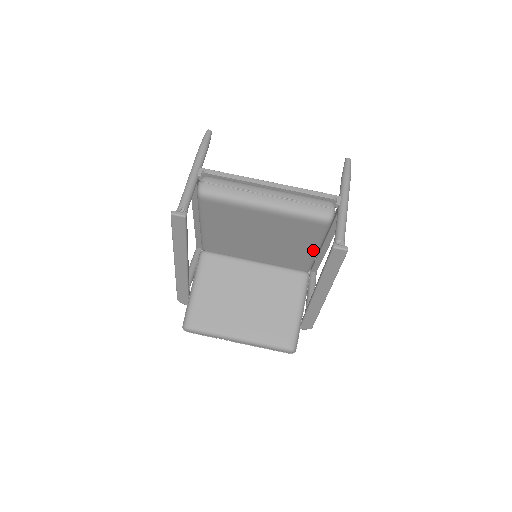
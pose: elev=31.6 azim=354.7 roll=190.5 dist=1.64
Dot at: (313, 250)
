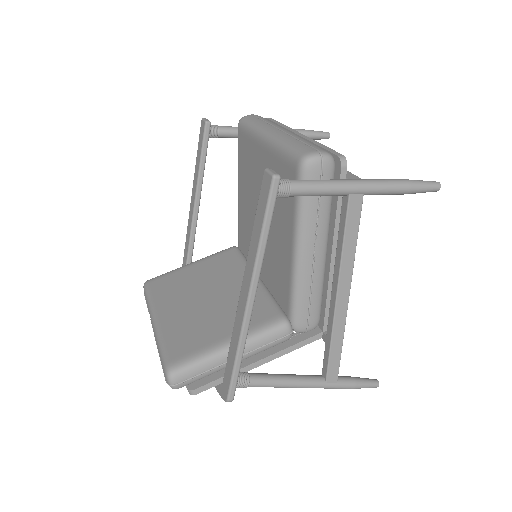
Dot at: (292, 249)
